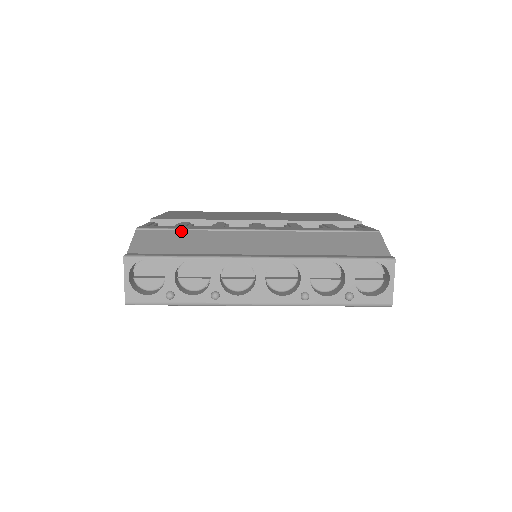
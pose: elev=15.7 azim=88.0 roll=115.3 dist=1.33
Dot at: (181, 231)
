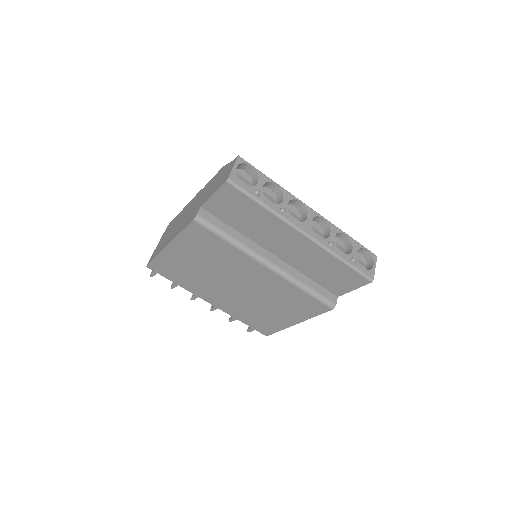
Dot at: occluded
